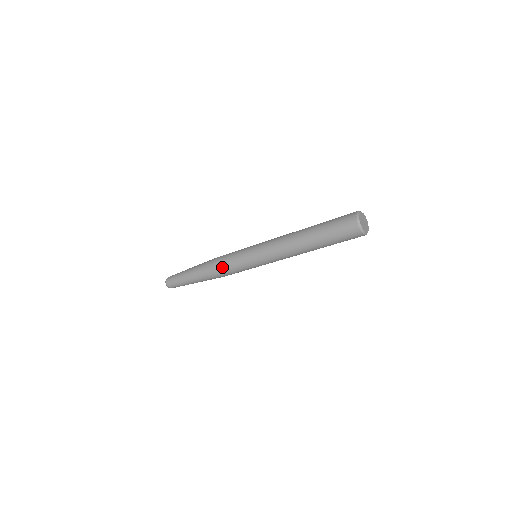
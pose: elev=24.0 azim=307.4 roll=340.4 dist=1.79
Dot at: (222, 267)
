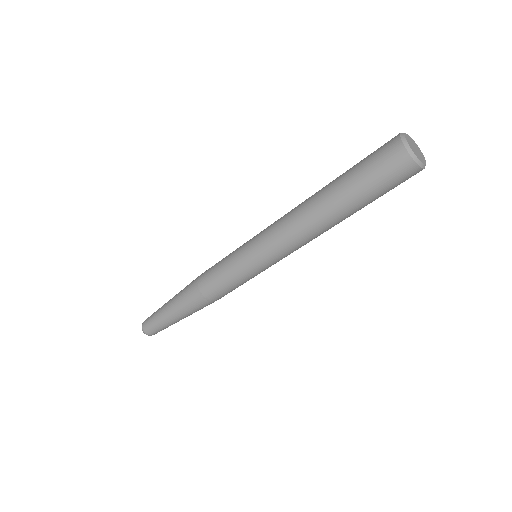
Dot at: (207, 272)
